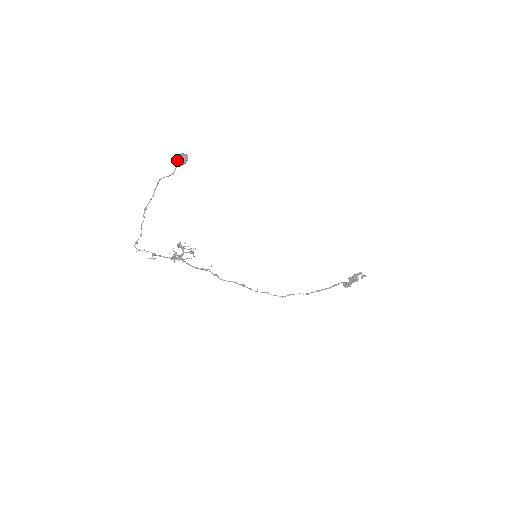
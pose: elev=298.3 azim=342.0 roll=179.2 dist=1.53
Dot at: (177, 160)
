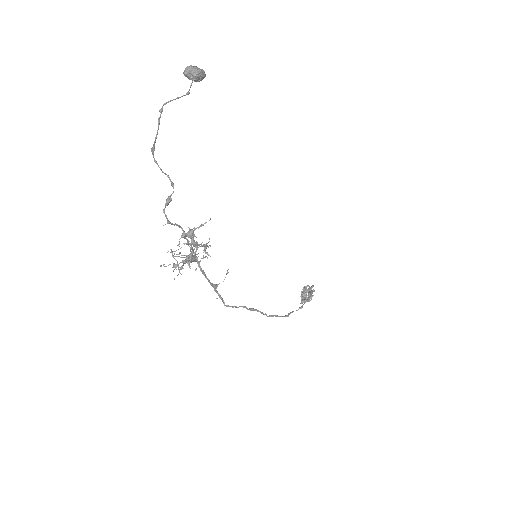
Dot at: (197, 69)
